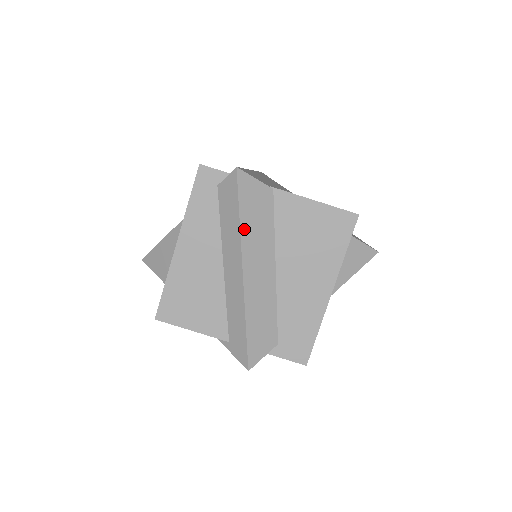
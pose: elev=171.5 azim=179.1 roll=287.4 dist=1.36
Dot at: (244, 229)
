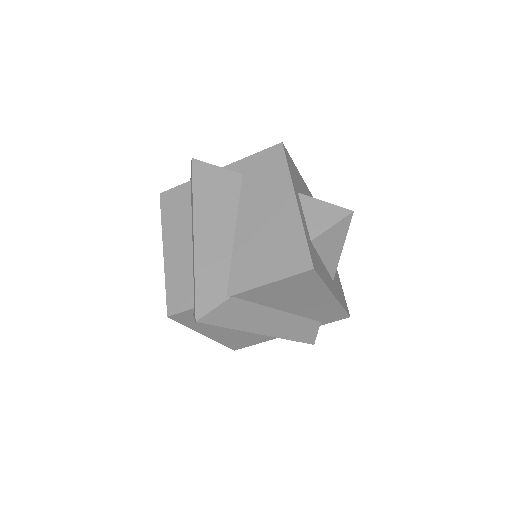
Dot at: (239, 327)
